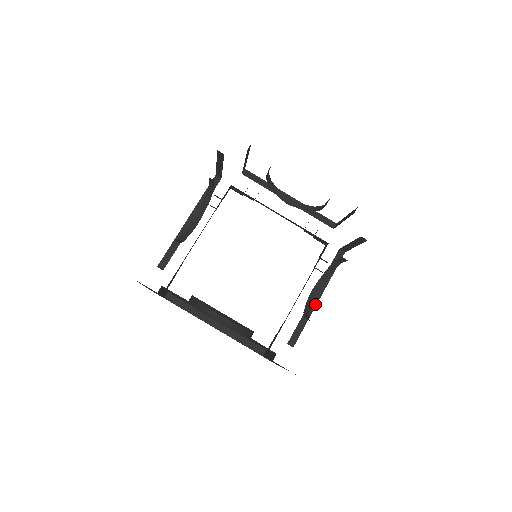
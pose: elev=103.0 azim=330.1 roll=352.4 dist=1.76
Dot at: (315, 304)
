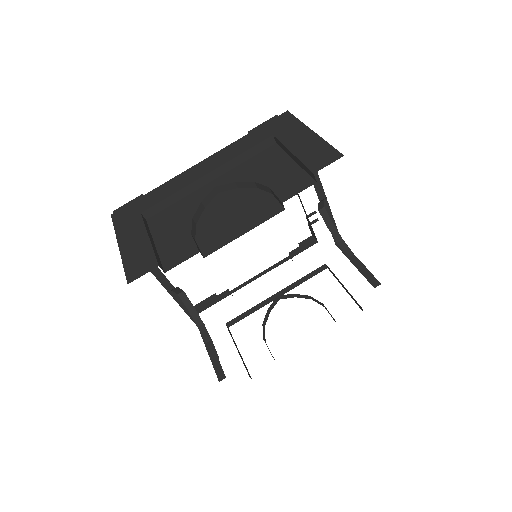
Dot at: (271, 301)
